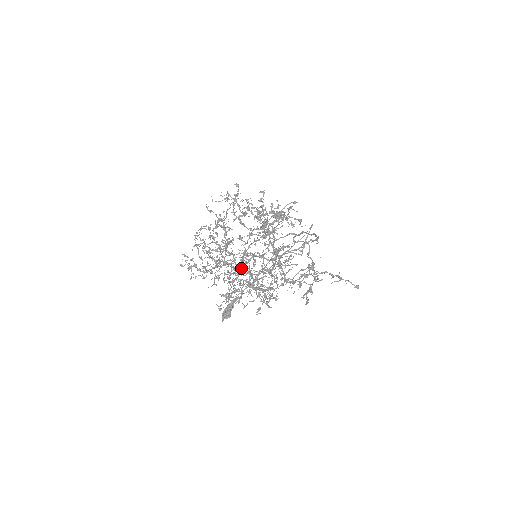
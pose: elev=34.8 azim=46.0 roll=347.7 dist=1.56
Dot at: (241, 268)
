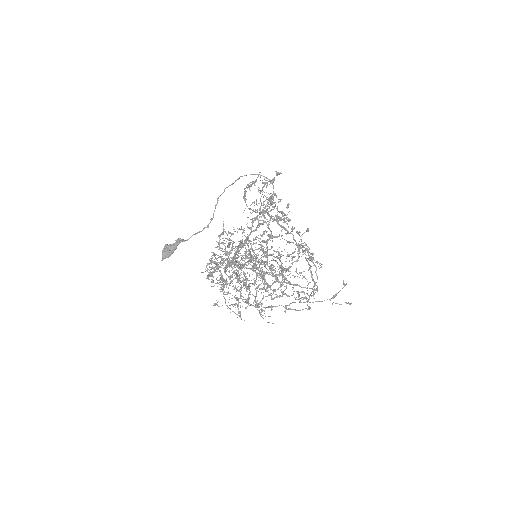
Dot at: occluded
